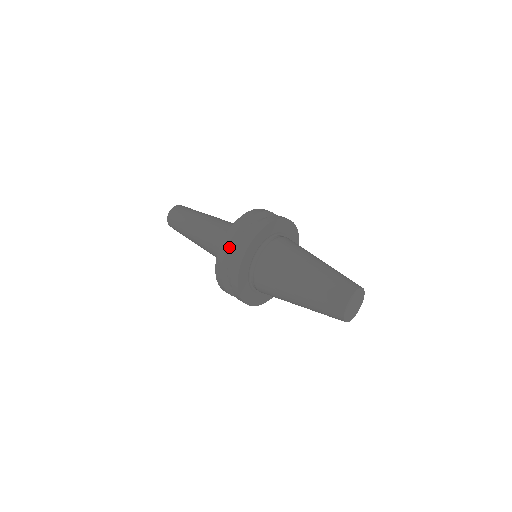
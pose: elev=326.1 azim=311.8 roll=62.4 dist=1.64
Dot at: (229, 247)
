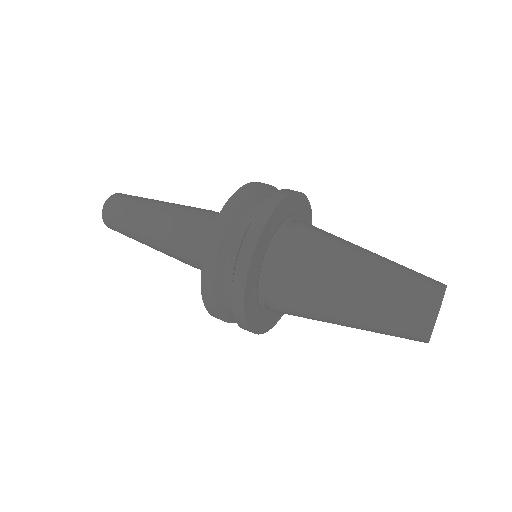
Dot at: (216, 301)
